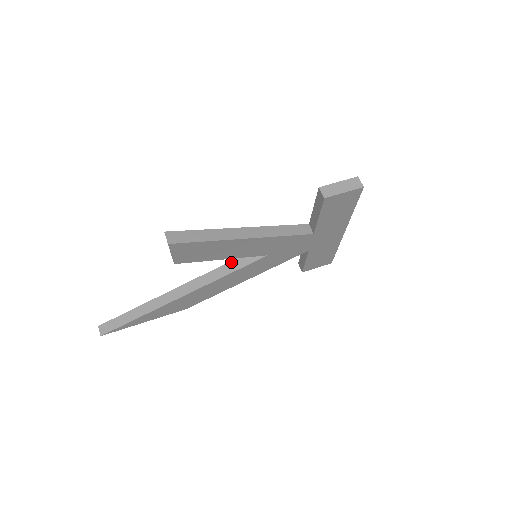
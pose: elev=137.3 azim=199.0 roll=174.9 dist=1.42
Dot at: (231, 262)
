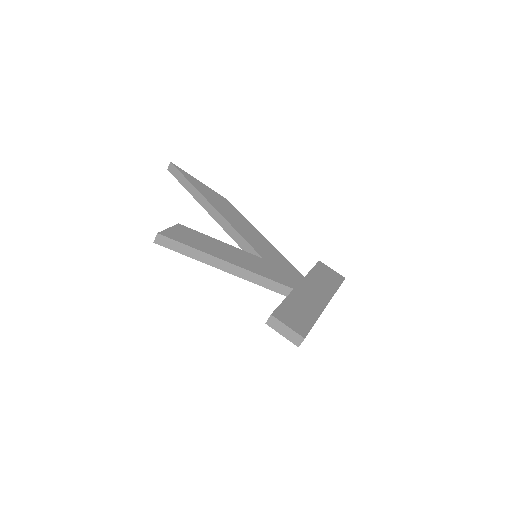
Dot at: (243, 238)
